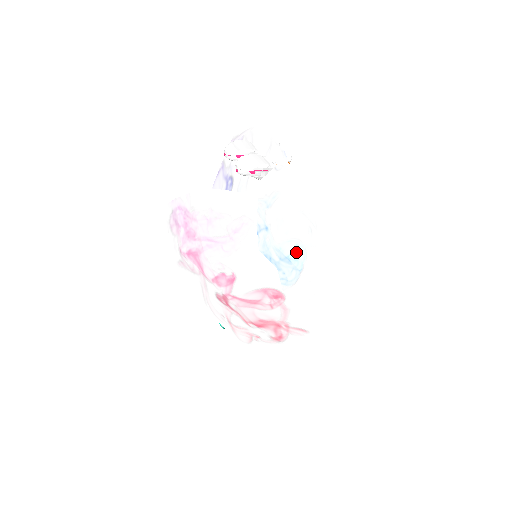
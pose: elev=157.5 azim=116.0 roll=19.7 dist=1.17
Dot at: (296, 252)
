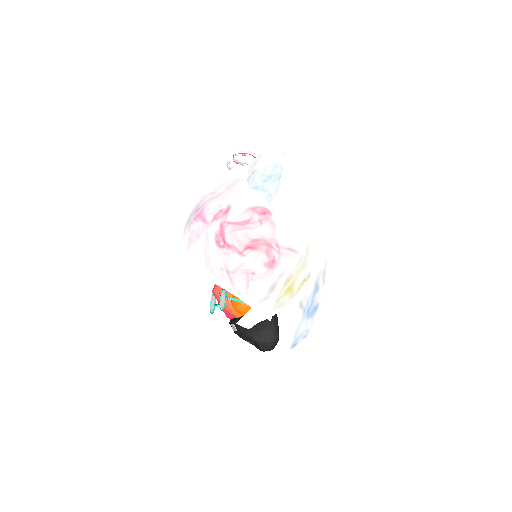
Dot at: (275, 170)
